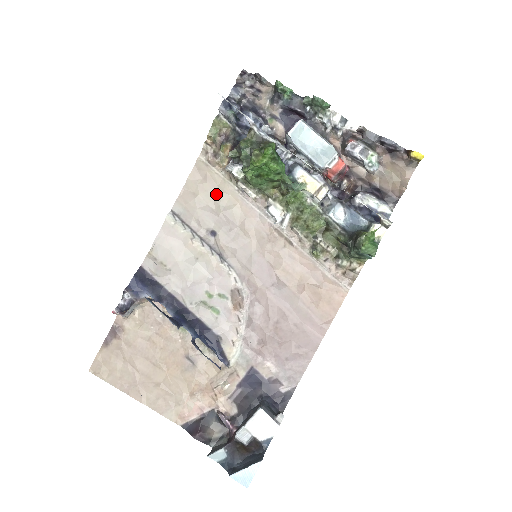
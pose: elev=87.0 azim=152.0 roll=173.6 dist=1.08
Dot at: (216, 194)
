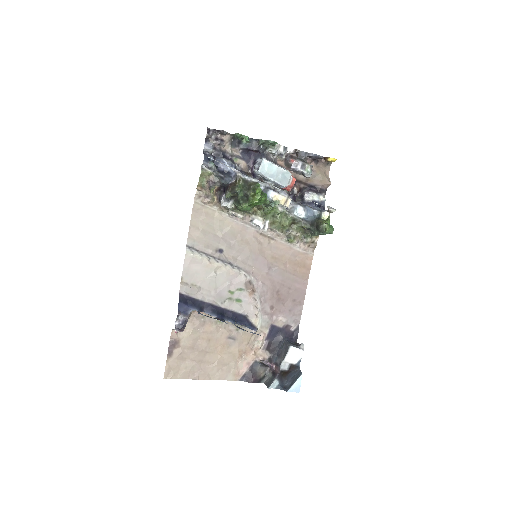
Dot at: (214, 223)
